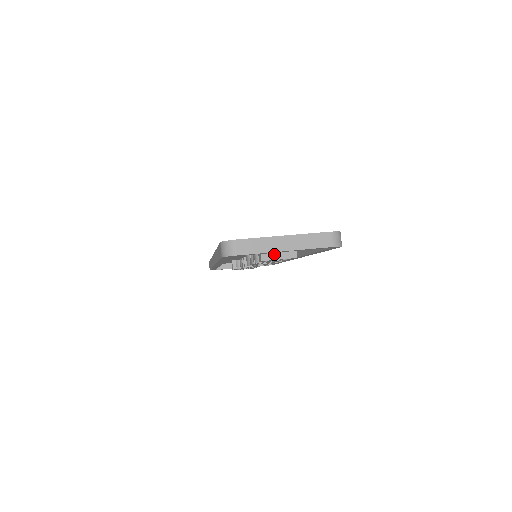
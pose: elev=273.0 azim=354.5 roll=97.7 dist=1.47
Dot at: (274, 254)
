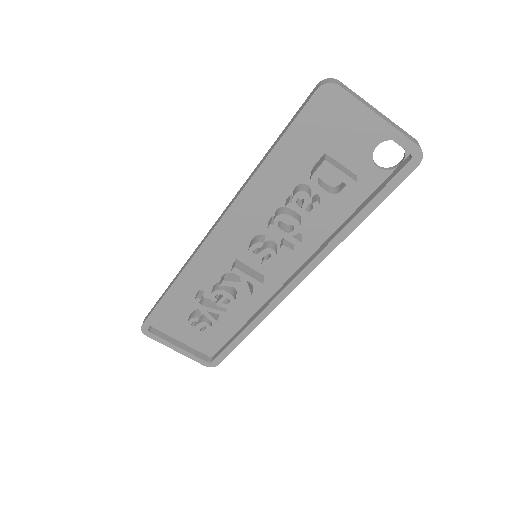
Dot at: (337, 165)
